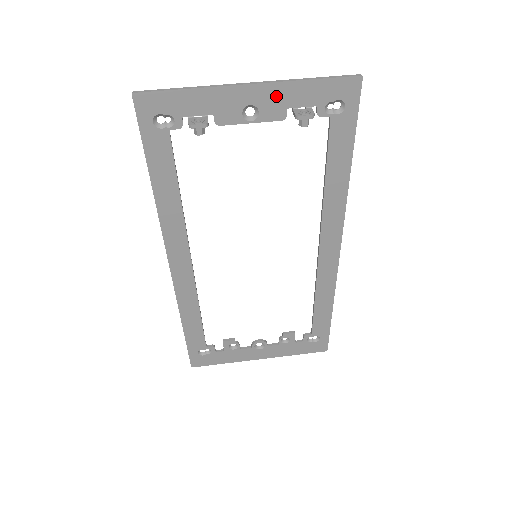
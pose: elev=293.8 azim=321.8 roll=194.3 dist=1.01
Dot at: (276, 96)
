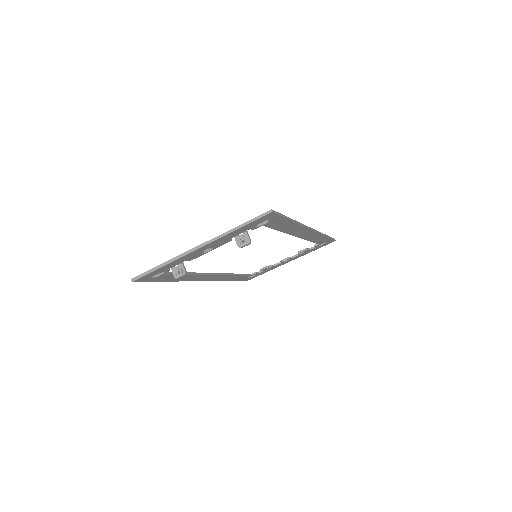
Dot at: (219, 241)
